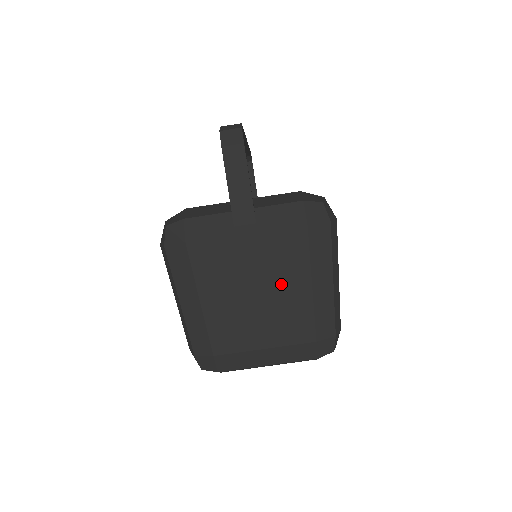
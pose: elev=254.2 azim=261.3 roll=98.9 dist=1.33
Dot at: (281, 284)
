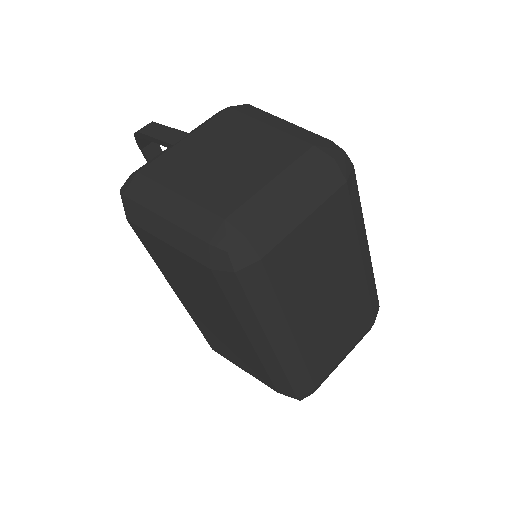
Dot at: (241, 140)
